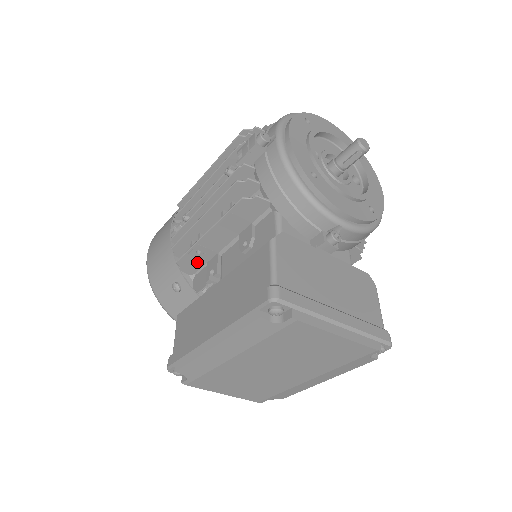
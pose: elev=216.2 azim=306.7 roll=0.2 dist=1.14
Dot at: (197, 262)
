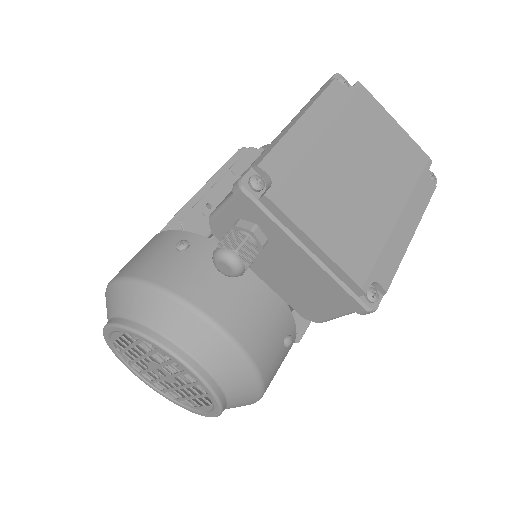
Dot at: (204, 224)
